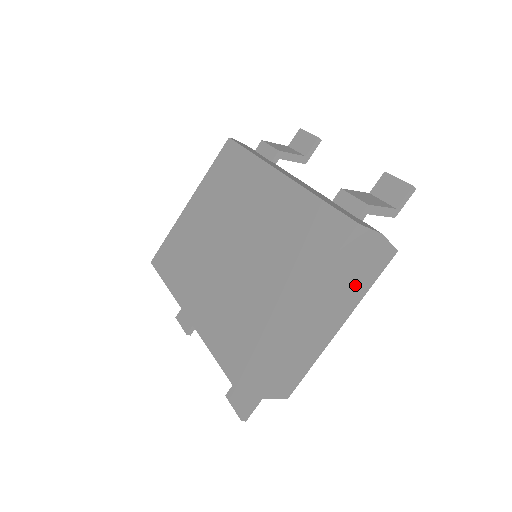
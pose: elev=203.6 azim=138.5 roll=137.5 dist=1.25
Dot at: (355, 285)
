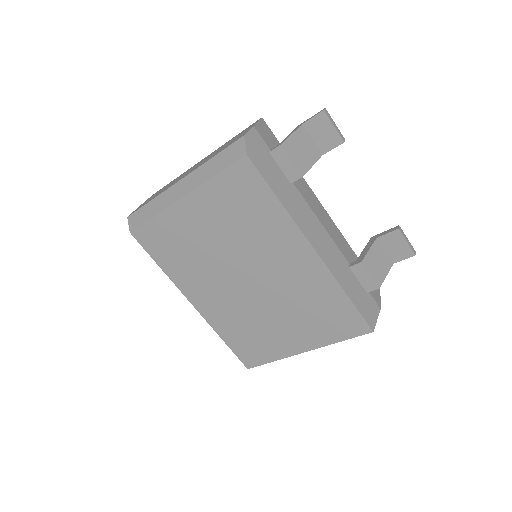
Dot at: occluded
